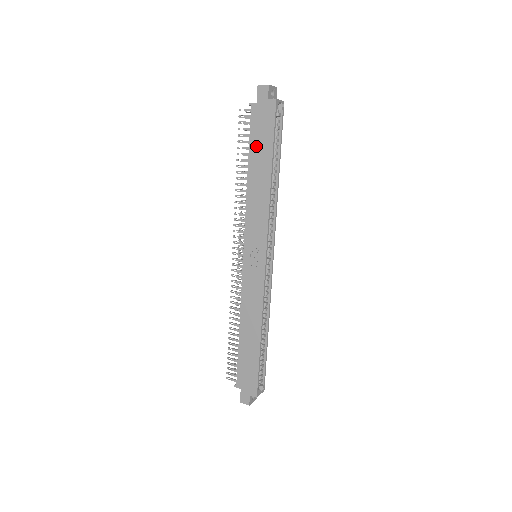
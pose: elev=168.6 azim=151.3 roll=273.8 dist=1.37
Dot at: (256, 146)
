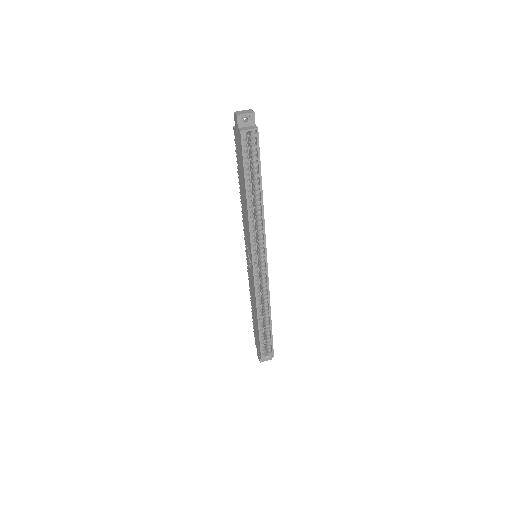
Dot at: (239, 167)
